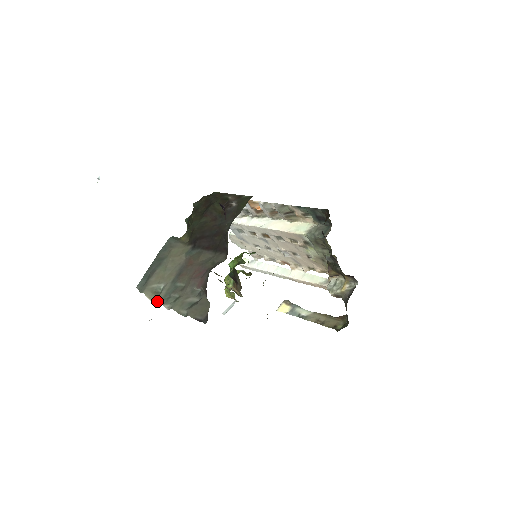
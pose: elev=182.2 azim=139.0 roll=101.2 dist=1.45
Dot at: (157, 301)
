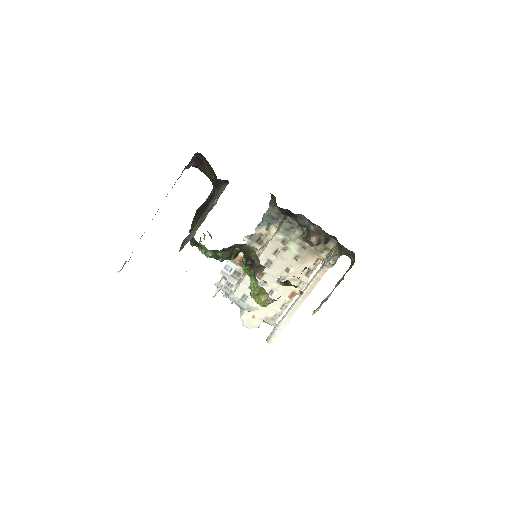
Dot at: occluded
